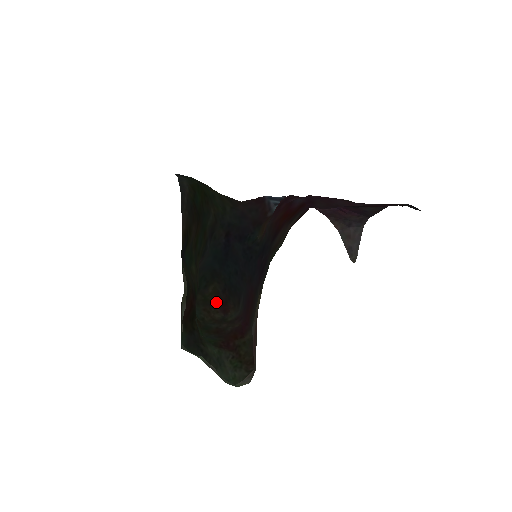
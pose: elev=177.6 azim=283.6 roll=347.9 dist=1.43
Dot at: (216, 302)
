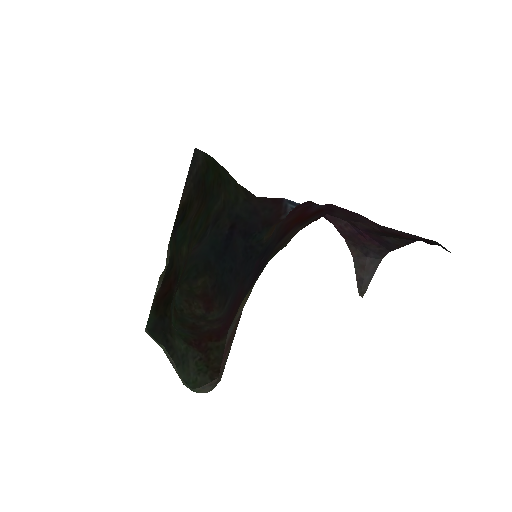
Dot at: (201, 297)
